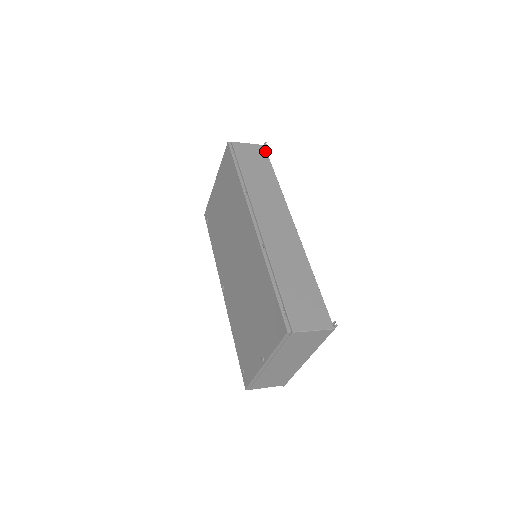
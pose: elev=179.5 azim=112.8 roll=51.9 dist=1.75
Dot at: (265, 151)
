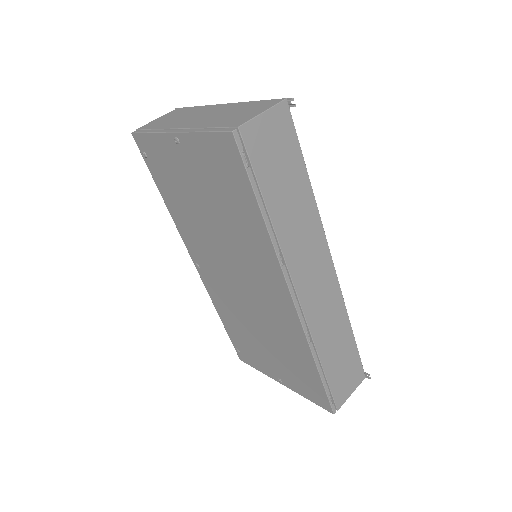
Dot at: (290, 118)
